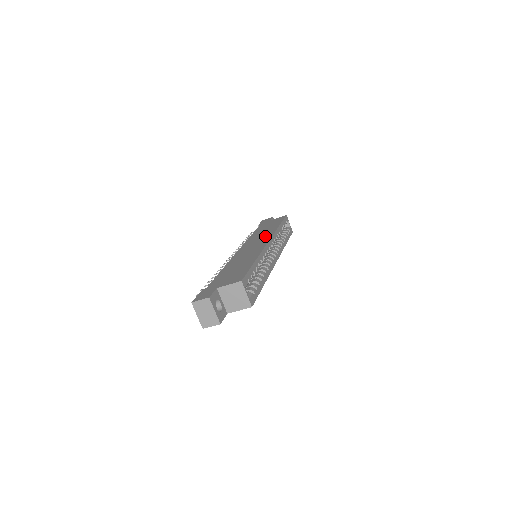
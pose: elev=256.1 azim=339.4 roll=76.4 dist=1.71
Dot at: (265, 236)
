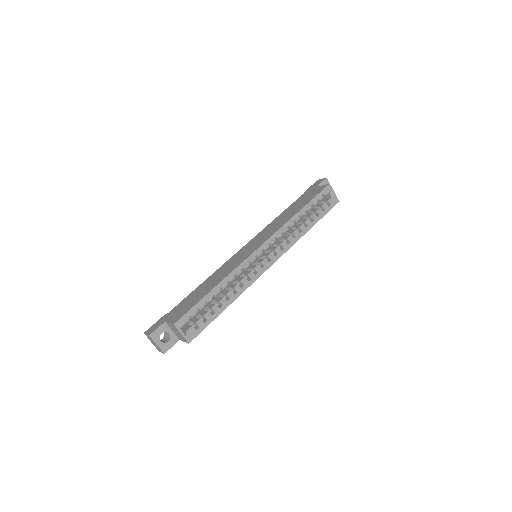
Dot at: (271, 232)
